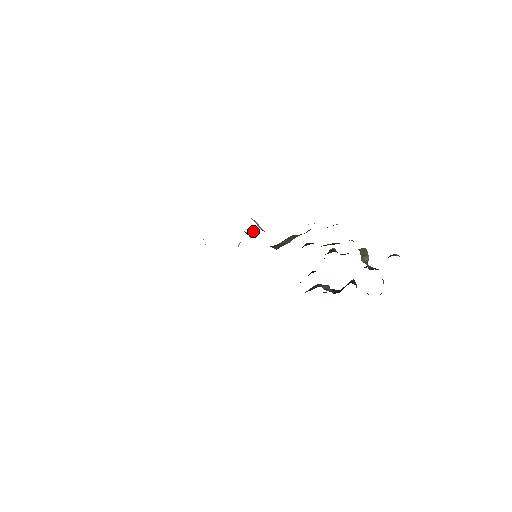
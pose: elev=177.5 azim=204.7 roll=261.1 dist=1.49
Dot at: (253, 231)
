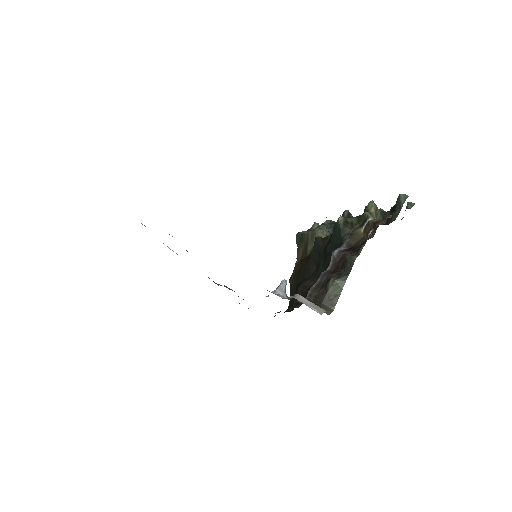
Dot at: (284, 285)
